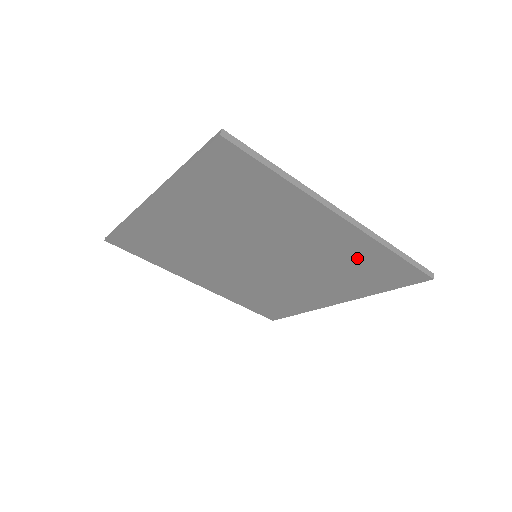
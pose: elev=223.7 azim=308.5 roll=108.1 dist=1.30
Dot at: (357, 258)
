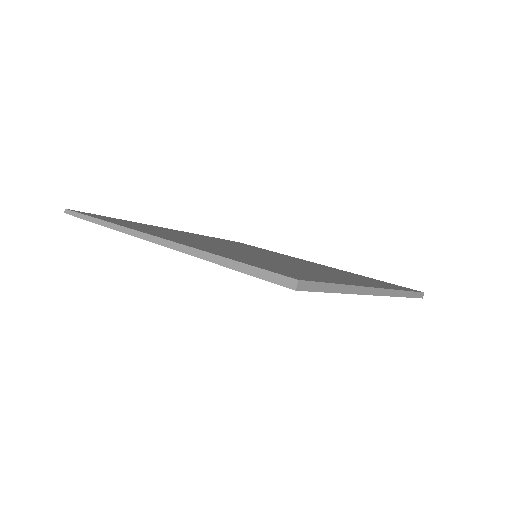
Dot at: occluded
